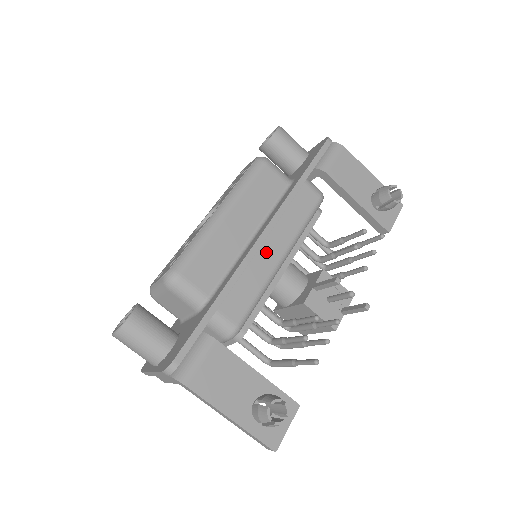
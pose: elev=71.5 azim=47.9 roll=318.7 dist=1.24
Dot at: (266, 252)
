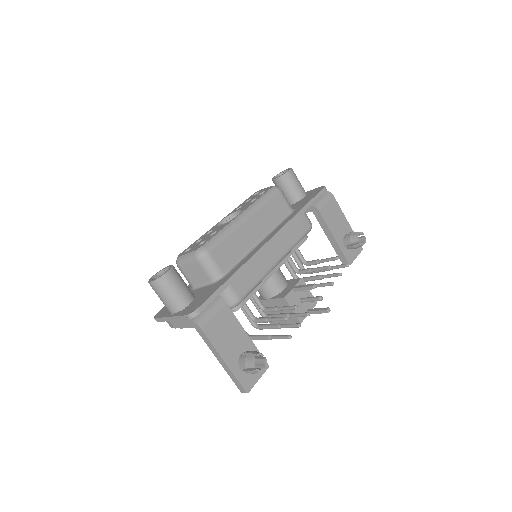
Dot at: (269, 254)
